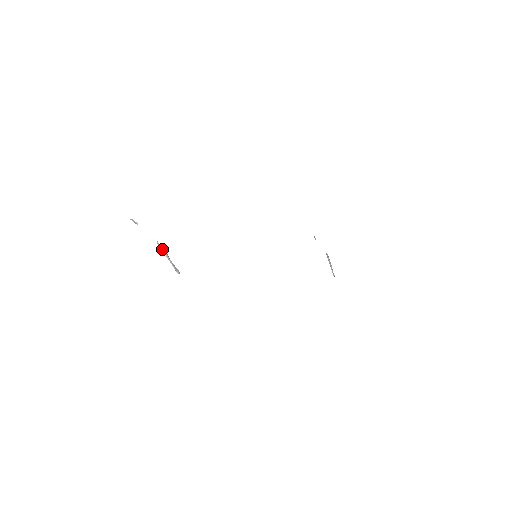
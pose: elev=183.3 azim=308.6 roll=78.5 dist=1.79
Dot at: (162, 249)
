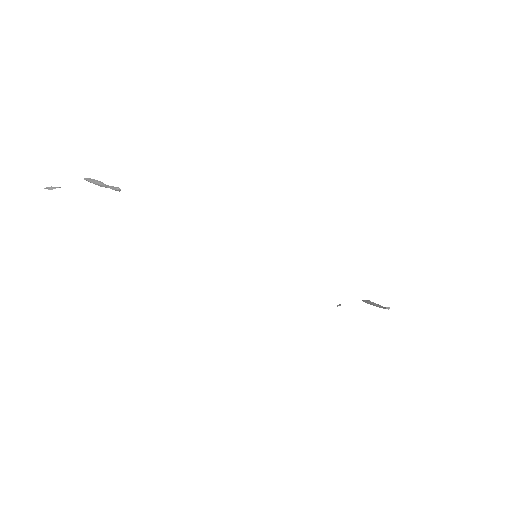
Dot at: (91, 179)
